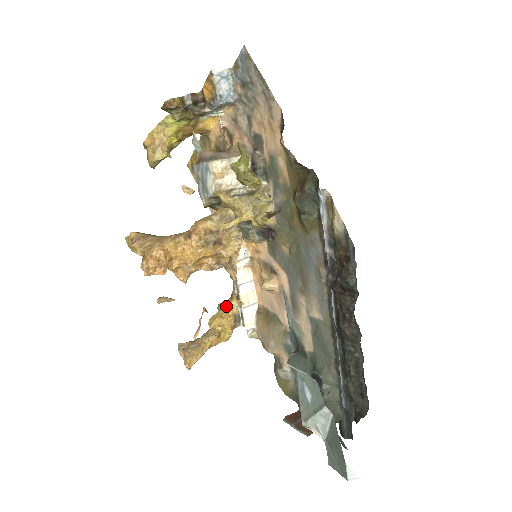
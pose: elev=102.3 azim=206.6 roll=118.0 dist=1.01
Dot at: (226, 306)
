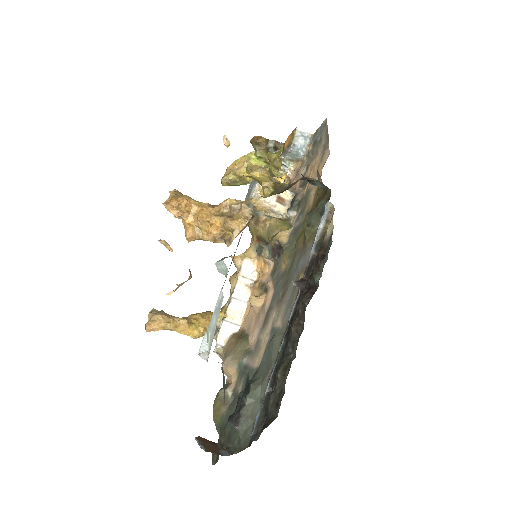
Dot at: (212, 314)
